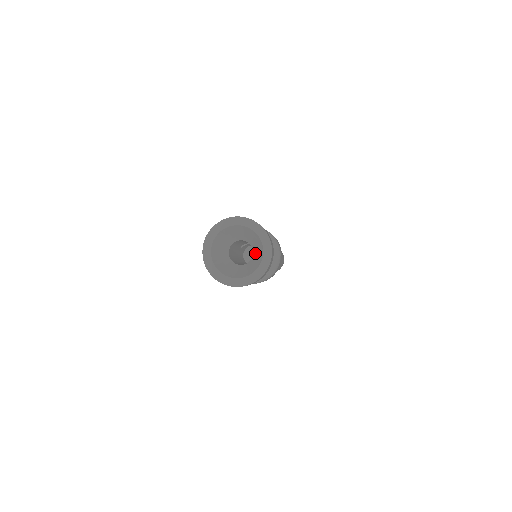
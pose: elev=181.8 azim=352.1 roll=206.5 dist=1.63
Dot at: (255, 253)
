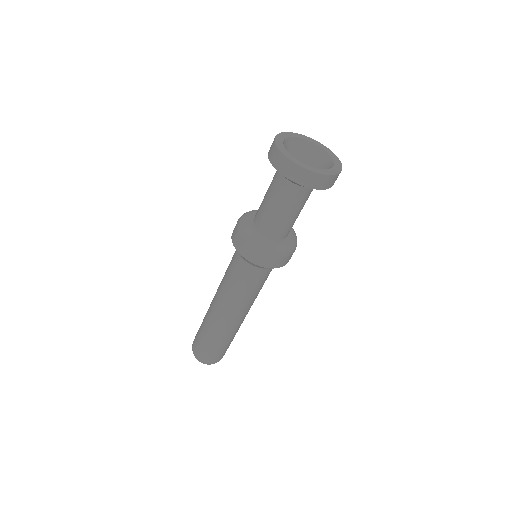
Dot at: occluded
